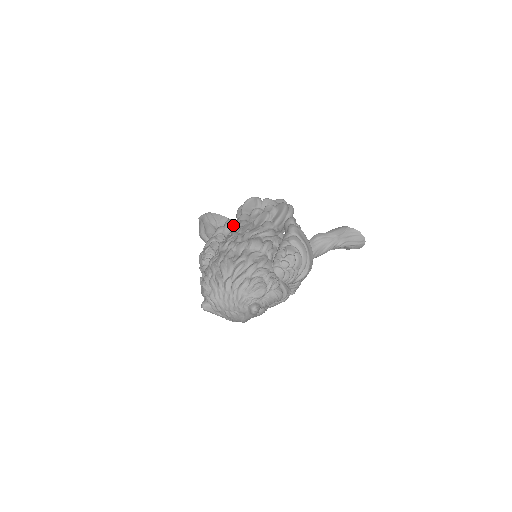
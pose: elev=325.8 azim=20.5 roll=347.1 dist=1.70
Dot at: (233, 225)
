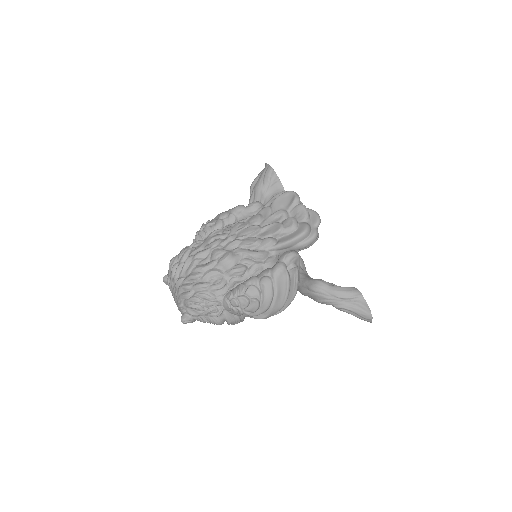
Dot at: (253, 212)
